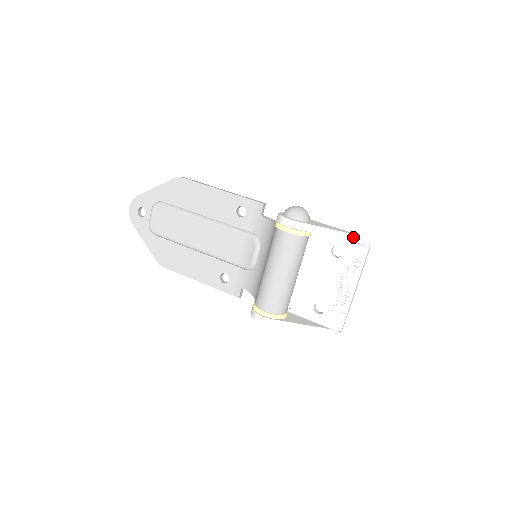
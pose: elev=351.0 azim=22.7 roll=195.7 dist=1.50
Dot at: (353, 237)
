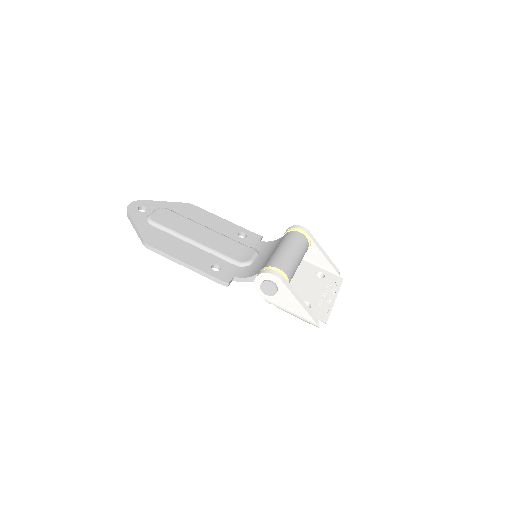
Dot at: (334, 266)
